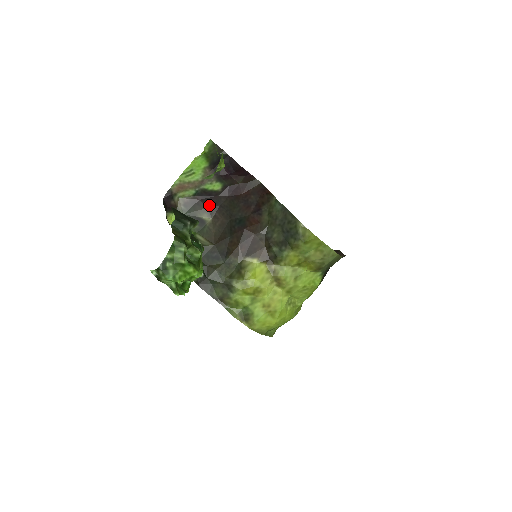
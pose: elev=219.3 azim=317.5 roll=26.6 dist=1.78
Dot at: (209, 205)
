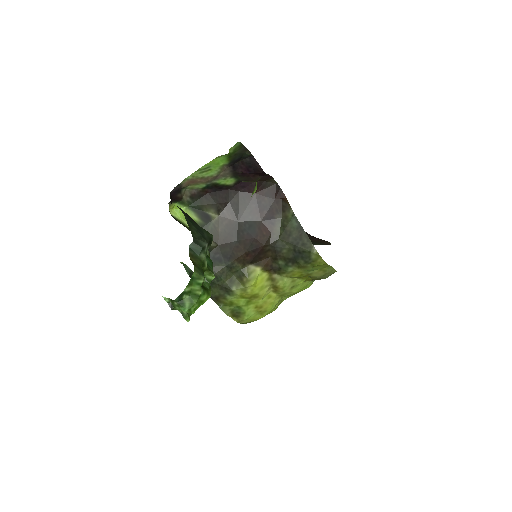
Dot at: (218, 200)
